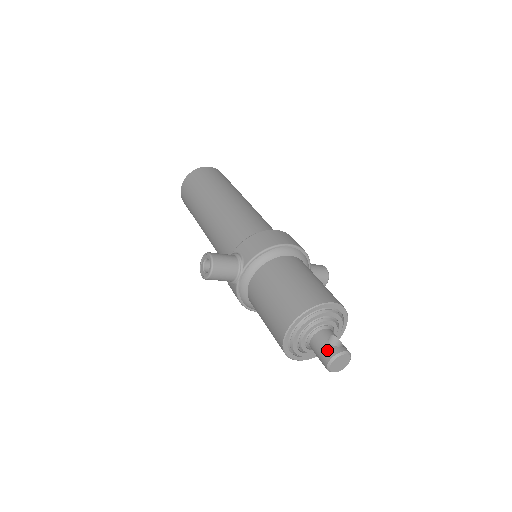
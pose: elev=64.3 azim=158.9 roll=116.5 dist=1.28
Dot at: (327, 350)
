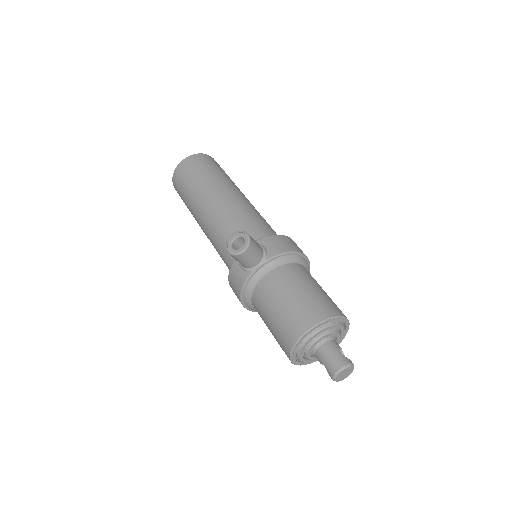
Dot at: (340, 358)
